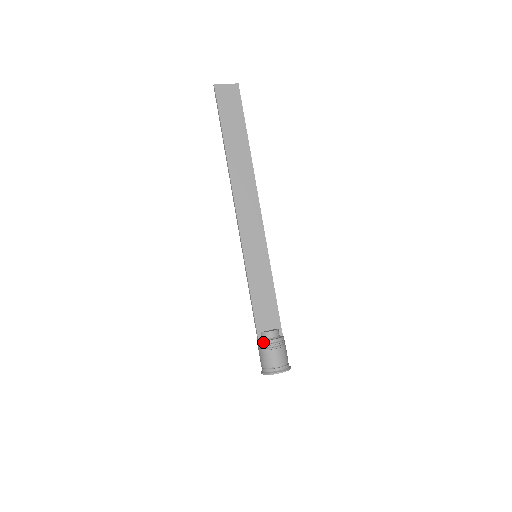
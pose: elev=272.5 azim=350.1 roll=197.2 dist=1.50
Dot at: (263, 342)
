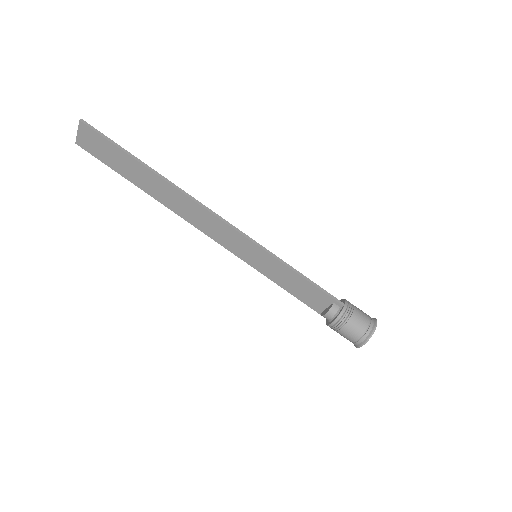
Dot at: occluded
